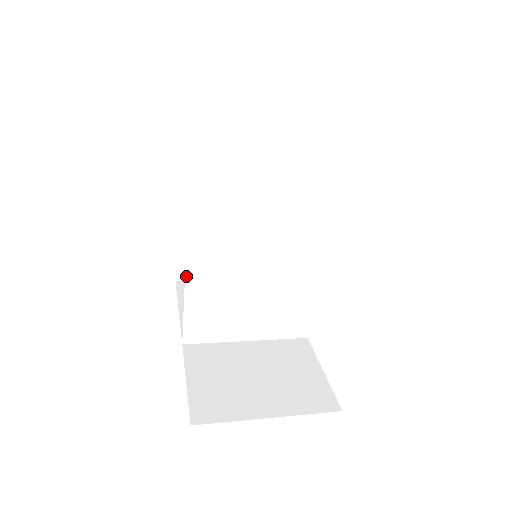
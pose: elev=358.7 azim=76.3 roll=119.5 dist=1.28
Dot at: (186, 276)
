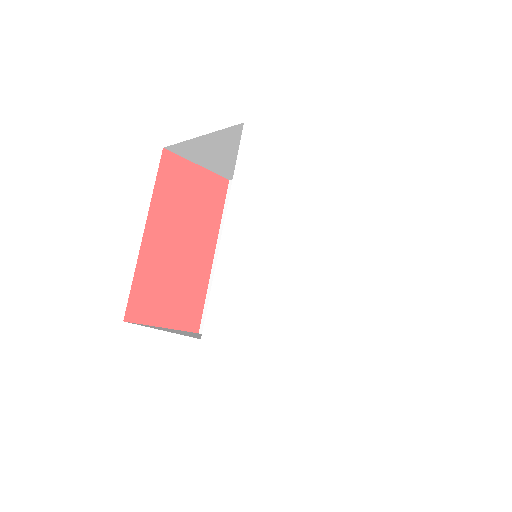
Dot at: (212, 268)
